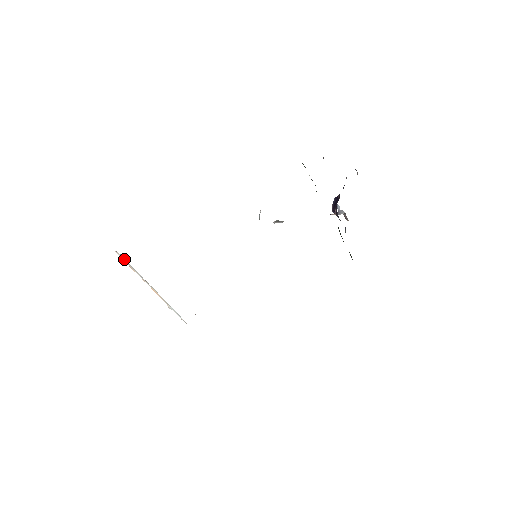
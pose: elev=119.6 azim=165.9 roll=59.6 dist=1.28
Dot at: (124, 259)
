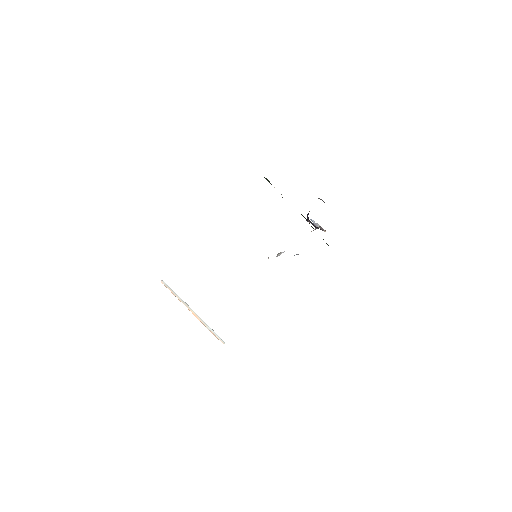
Dot at: (168, 286)
